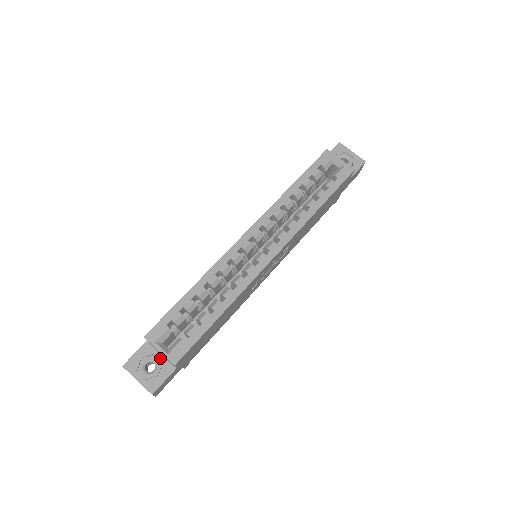
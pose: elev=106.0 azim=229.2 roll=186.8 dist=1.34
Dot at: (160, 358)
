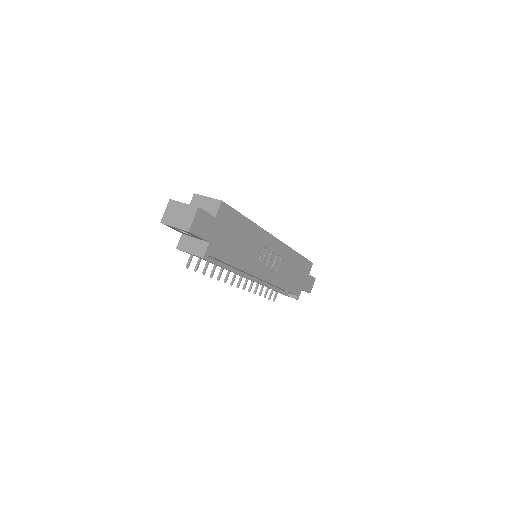
Dot at: occluded
